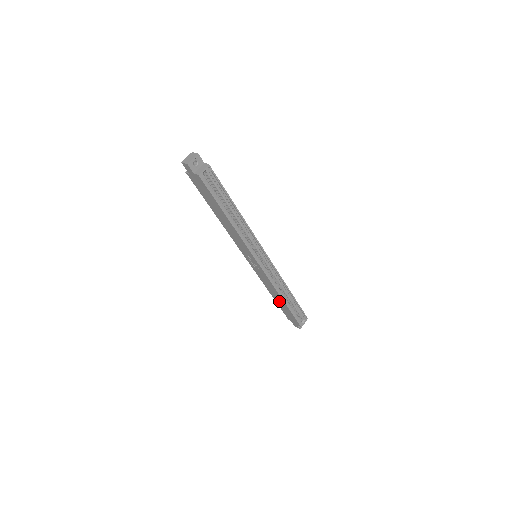
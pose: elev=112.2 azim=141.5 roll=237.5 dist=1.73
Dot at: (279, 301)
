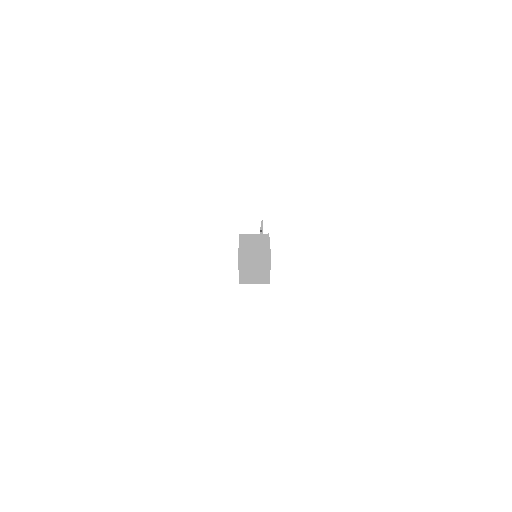
Dot at: occluded
